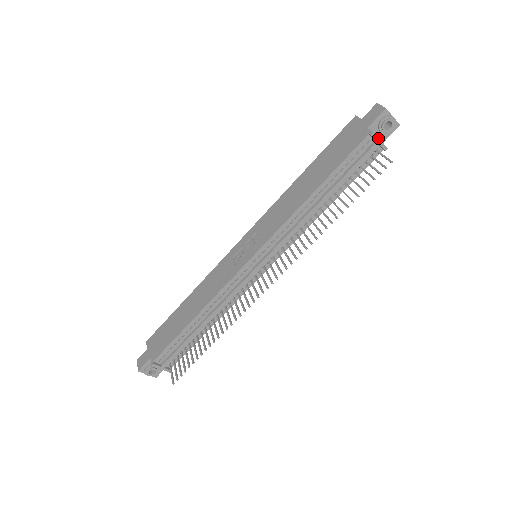
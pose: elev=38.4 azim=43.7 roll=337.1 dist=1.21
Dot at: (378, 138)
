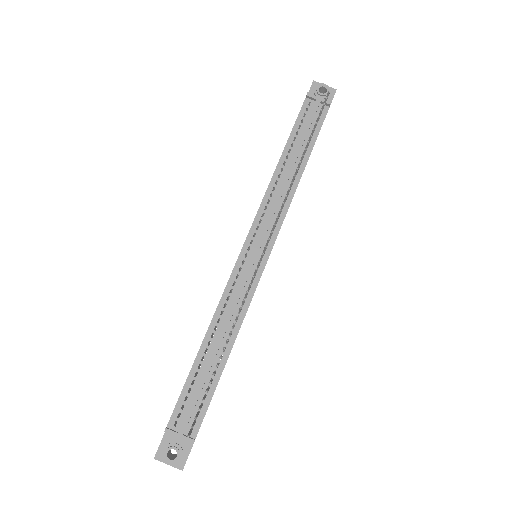
Dot at: (315, 96)
